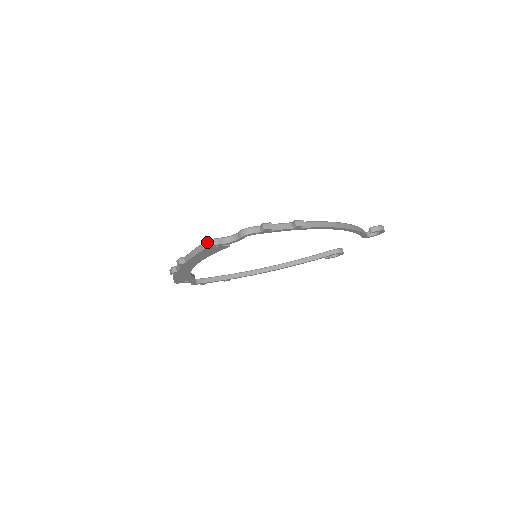
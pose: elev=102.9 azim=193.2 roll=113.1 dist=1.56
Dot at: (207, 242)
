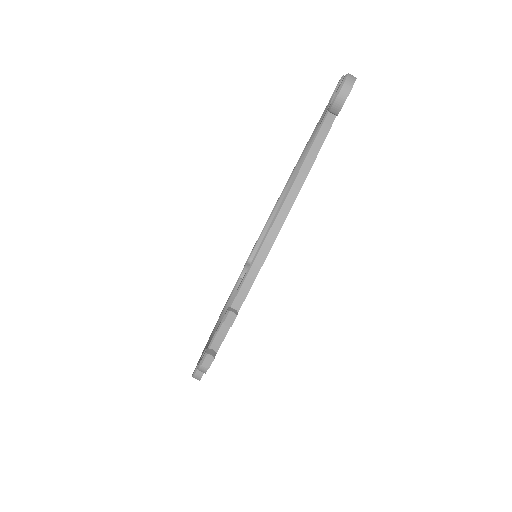
Dot at: occluded
